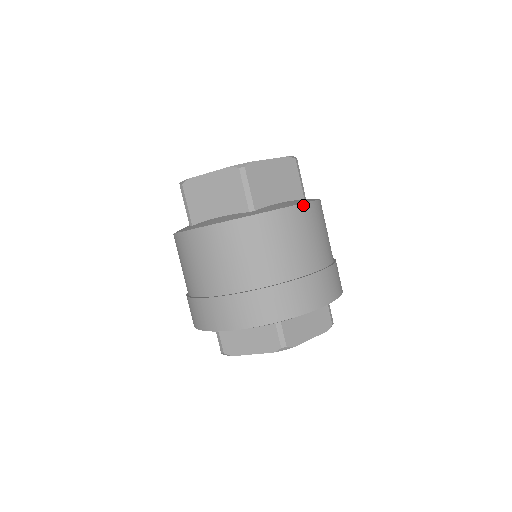
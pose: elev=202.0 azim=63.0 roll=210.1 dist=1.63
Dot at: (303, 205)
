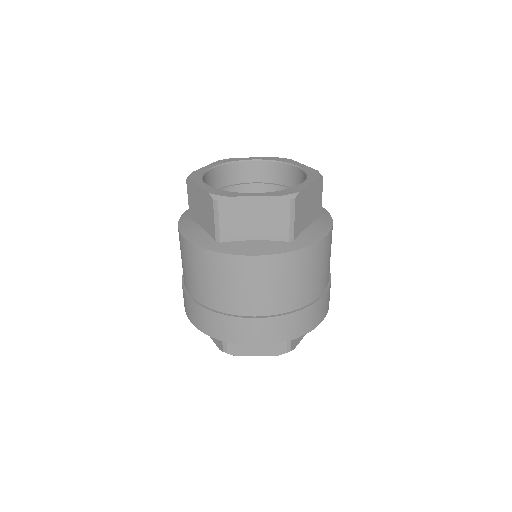
Dot at: (330, 232)
